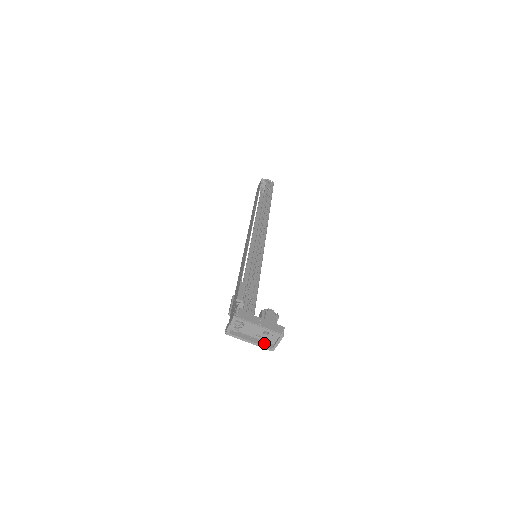
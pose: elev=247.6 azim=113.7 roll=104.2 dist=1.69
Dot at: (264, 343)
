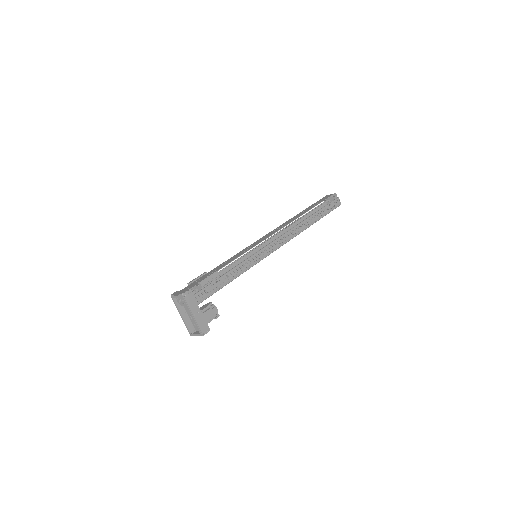
Dot at: (191, 324)
